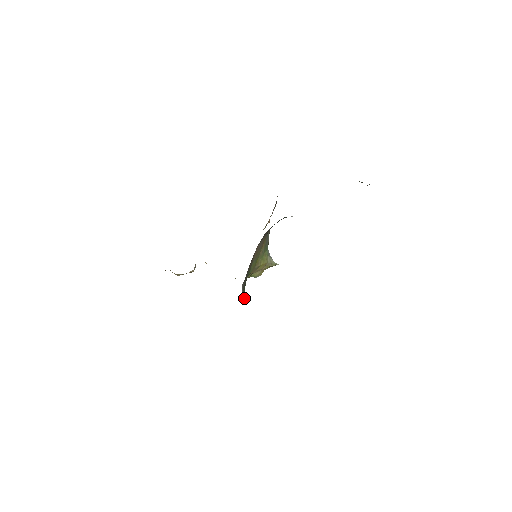
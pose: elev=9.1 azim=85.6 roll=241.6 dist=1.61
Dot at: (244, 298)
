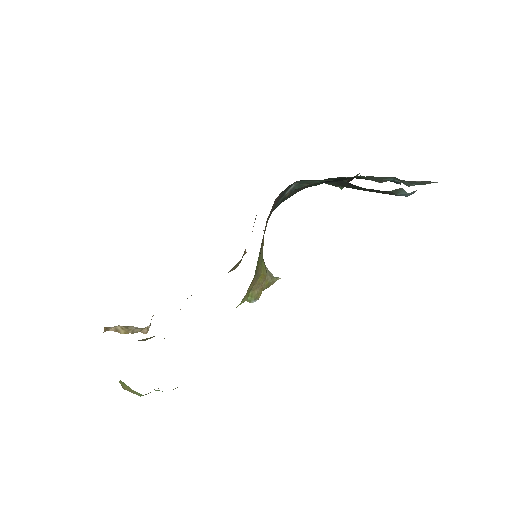
Dot at: occluded
